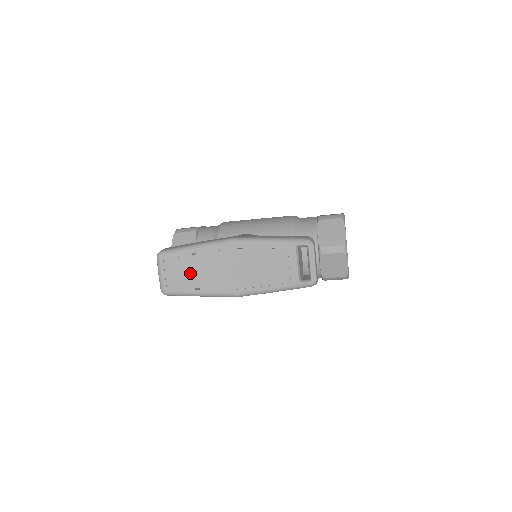
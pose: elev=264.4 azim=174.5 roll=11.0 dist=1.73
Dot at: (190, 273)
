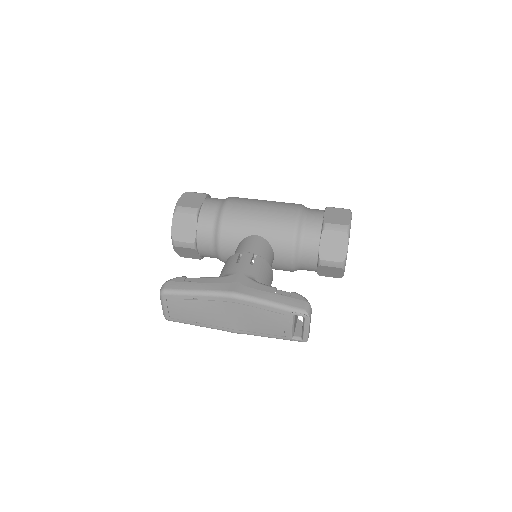
Dot at: (192, 312)
